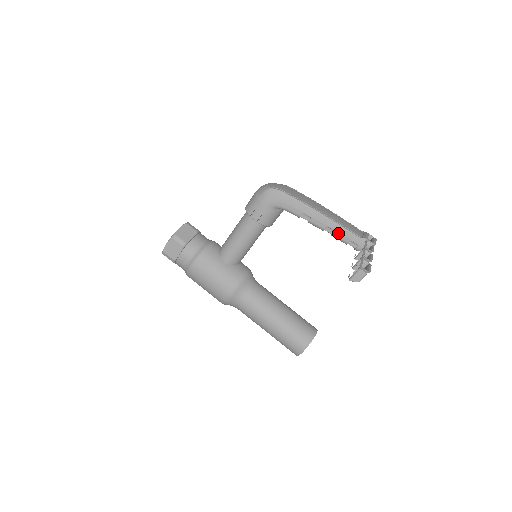
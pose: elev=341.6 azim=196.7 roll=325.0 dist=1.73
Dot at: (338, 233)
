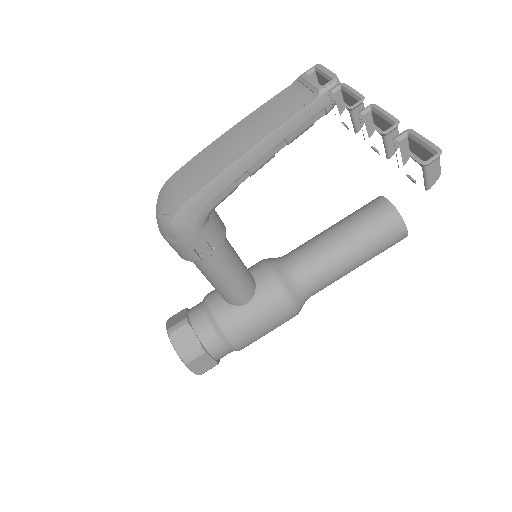
Dot at: (291, 135)
